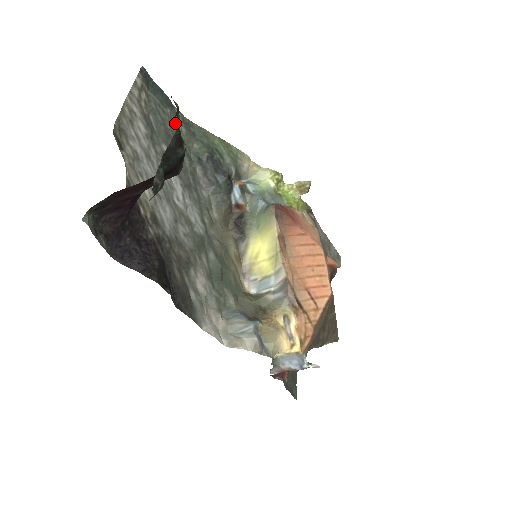
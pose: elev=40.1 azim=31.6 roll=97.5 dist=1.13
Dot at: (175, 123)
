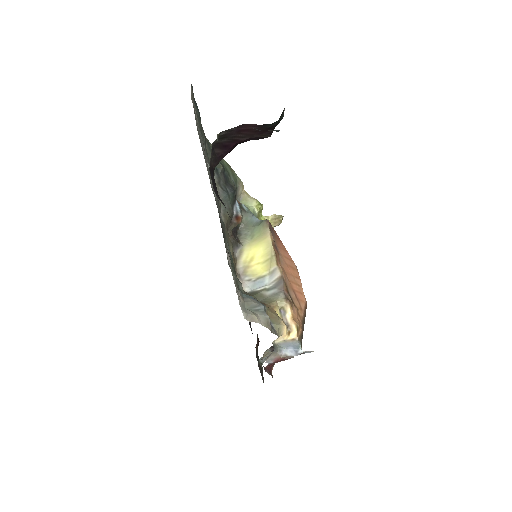
Dot at: (203, 136)
